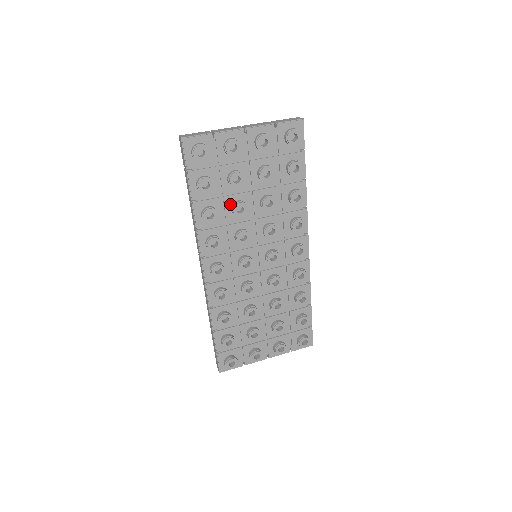
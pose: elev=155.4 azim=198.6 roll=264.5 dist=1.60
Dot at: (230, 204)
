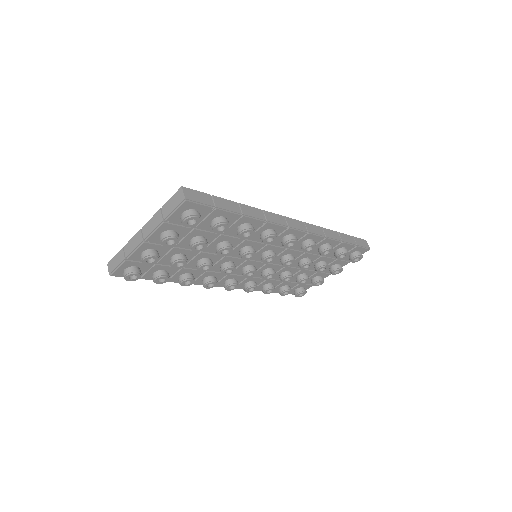
Dot at: (195, 264)
